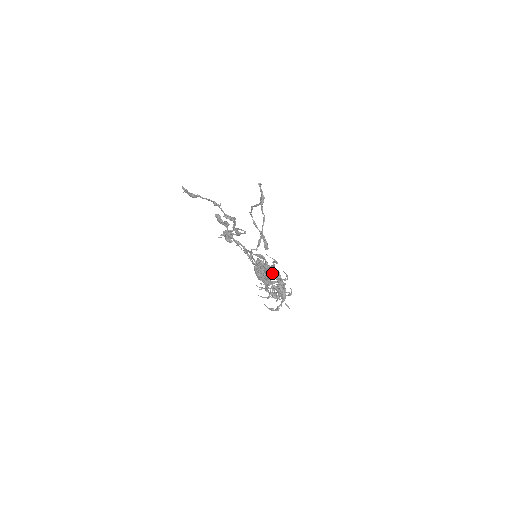
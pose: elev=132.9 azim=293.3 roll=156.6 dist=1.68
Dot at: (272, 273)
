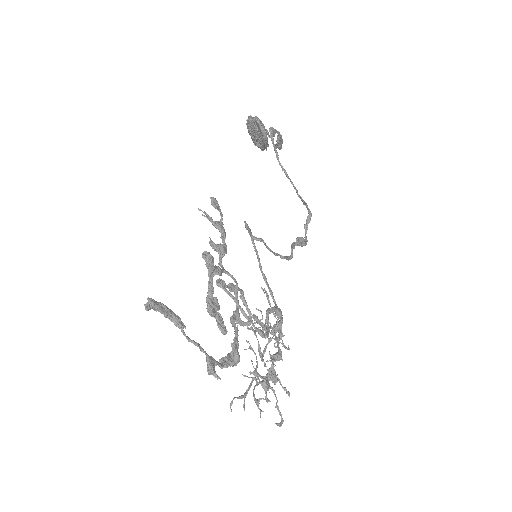
Dot at: (271, 361)
